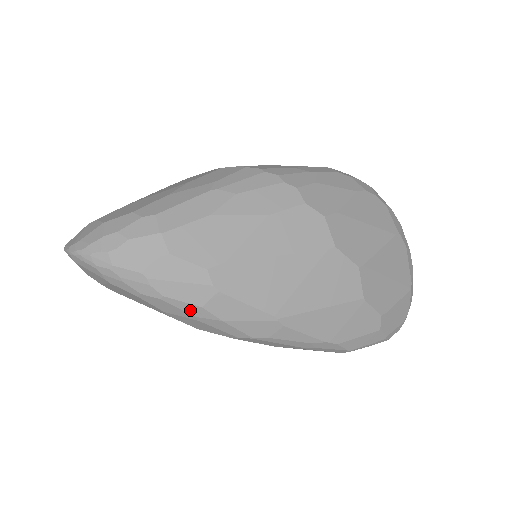
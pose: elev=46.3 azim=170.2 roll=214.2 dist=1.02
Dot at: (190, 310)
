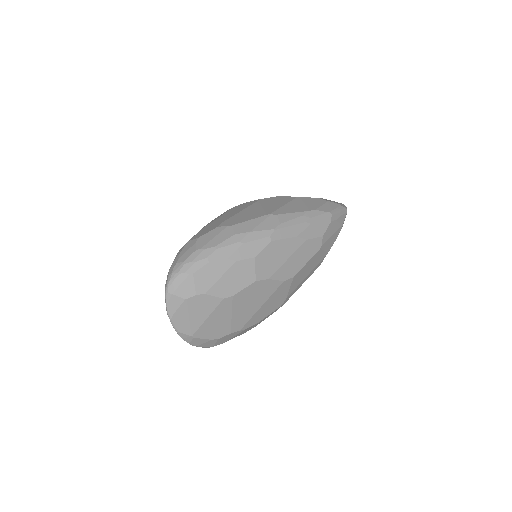
Dot at: (233, 241)
